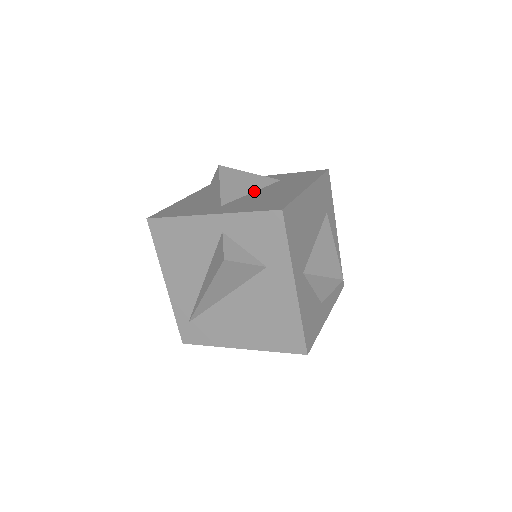
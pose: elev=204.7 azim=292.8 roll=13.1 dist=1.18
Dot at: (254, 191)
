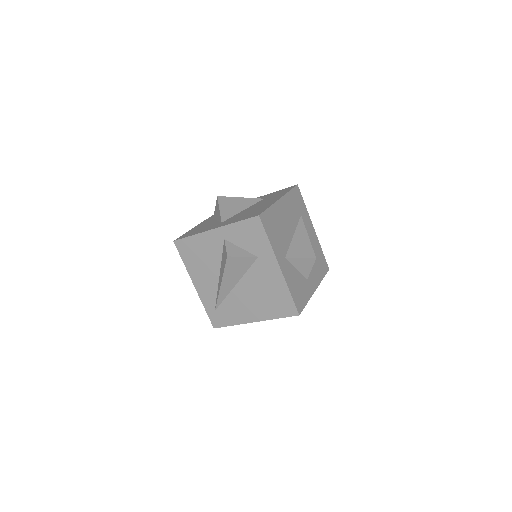
Dot at: (245, 209)
